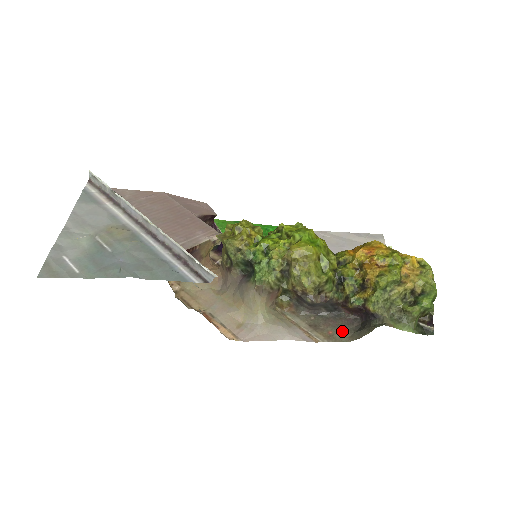
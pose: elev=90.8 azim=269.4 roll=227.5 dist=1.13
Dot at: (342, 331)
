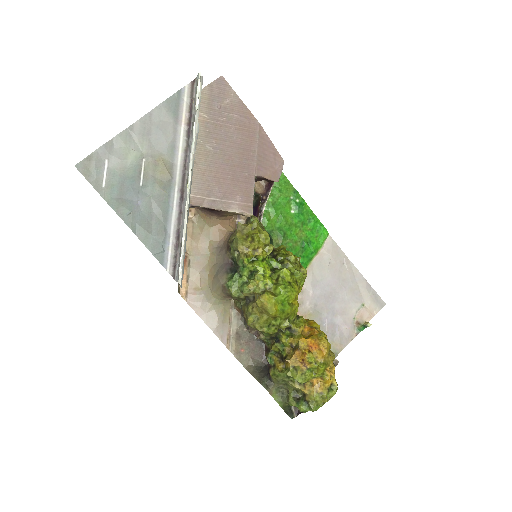
Dot at: (250, 357)
